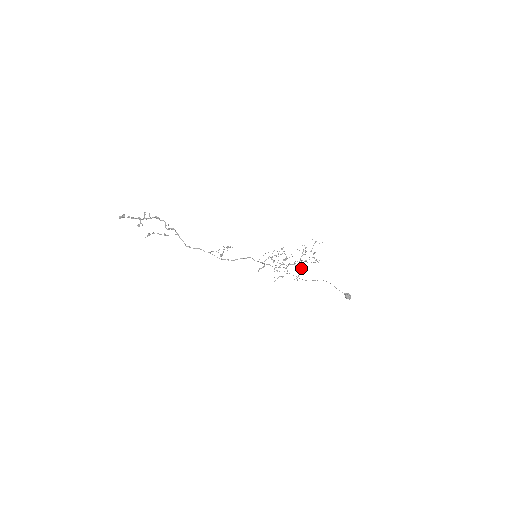
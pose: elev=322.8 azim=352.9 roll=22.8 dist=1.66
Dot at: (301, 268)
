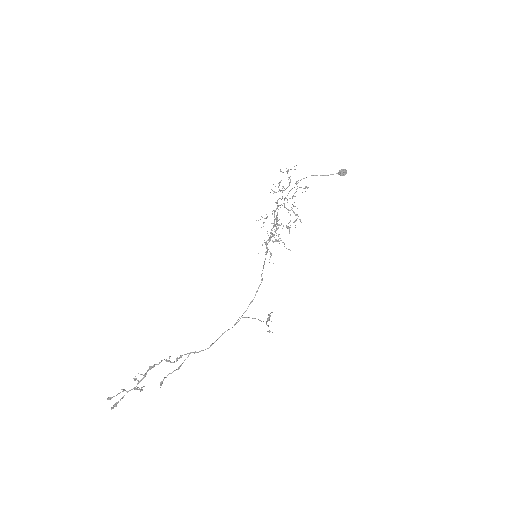
Dot at: occluded
